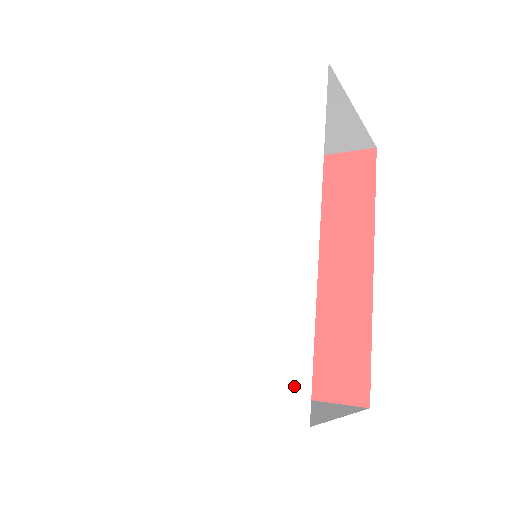
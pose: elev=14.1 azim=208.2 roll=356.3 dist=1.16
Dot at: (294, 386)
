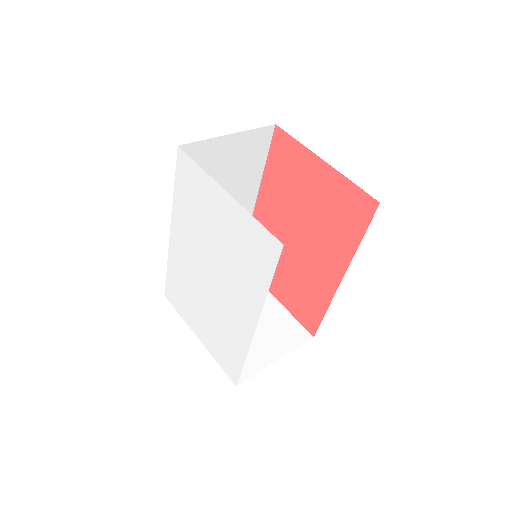
Dot at: (234, 370)
